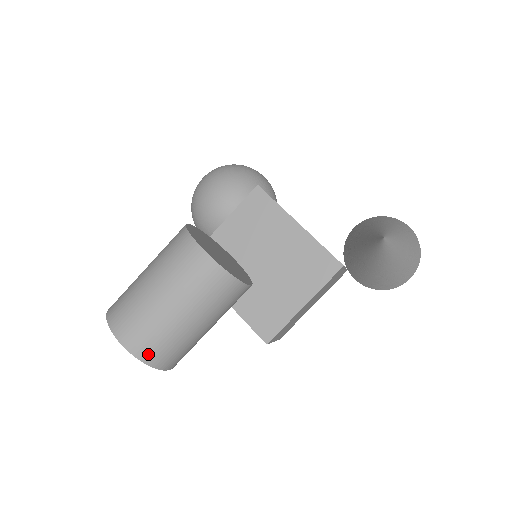
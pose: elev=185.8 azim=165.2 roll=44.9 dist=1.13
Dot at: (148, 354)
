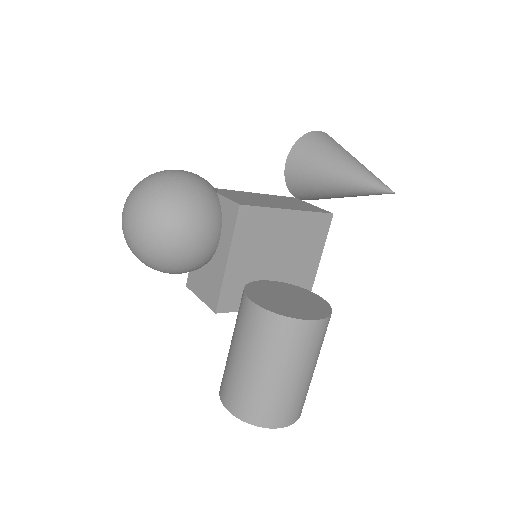
Dot at: occluded
